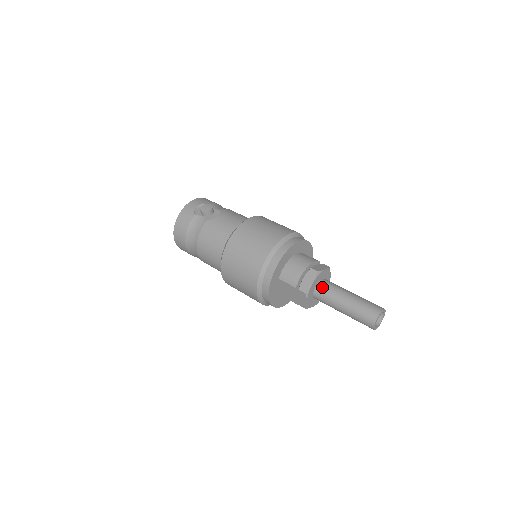
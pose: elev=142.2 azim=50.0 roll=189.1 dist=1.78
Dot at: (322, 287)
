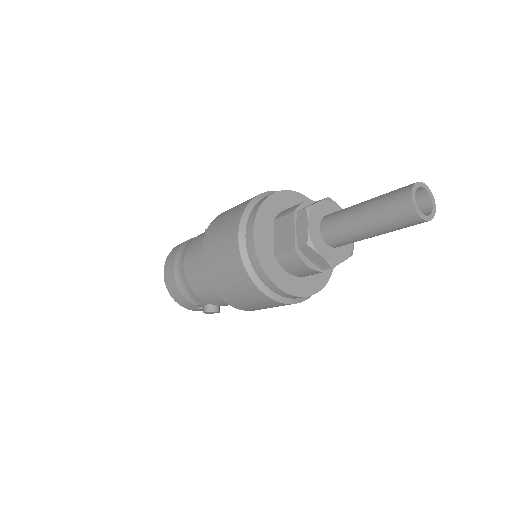
Dot at: (334, 212)
